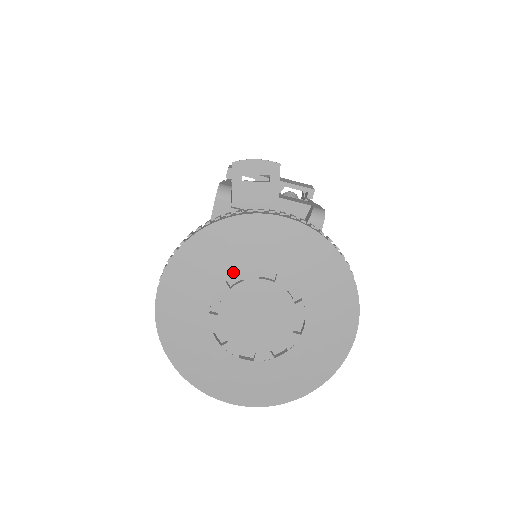
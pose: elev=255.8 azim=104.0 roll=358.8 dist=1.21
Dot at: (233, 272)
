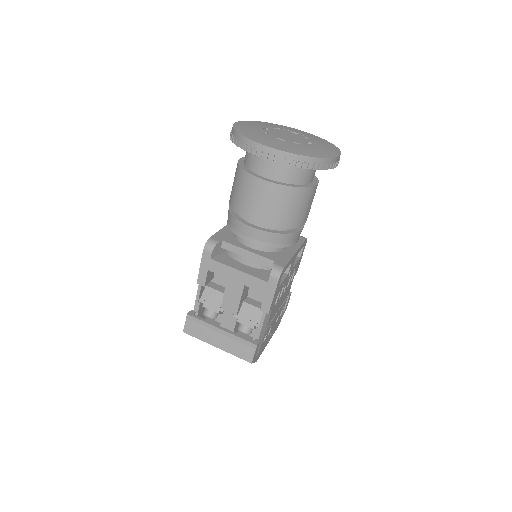
Dot at: (277, 128)
